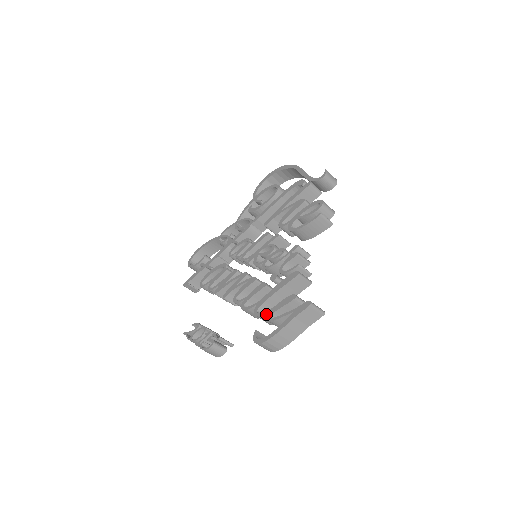
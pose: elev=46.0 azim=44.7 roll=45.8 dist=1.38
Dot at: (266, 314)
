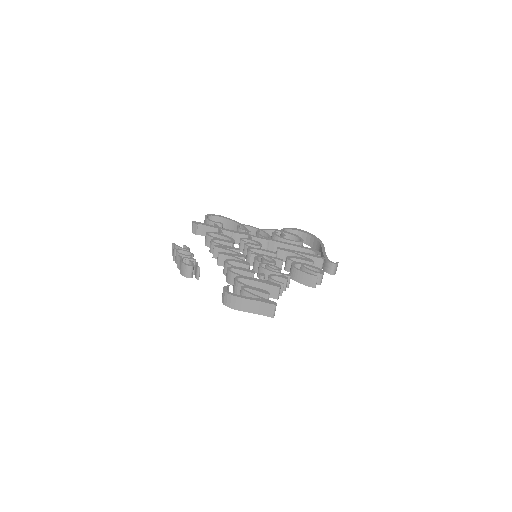
Dot at: (242, 285)
